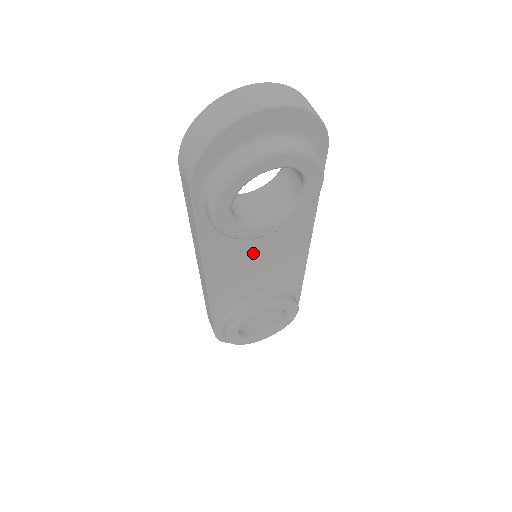
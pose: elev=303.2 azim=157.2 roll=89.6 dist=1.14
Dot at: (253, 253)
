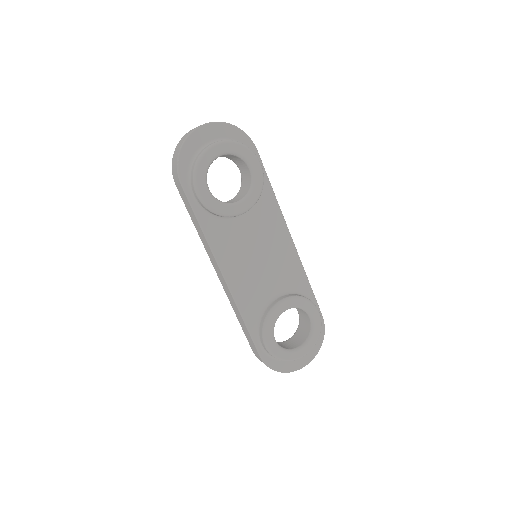
Dot at: (248, 245)
